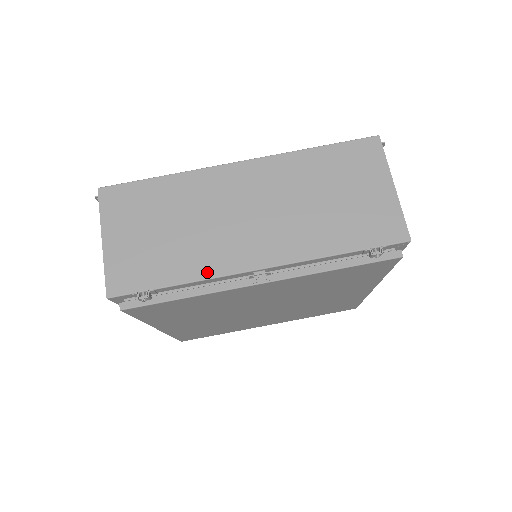
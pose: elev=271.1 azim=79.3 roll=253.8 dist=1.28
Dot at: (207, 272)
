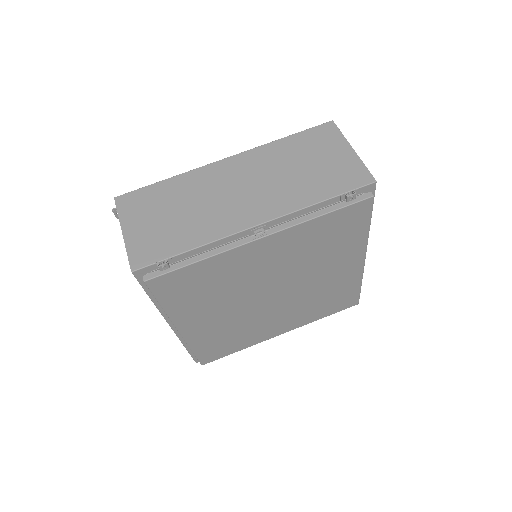
Dot at: (214, 236)
